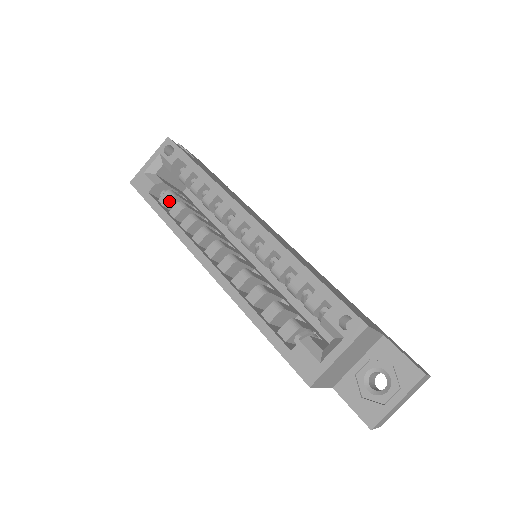
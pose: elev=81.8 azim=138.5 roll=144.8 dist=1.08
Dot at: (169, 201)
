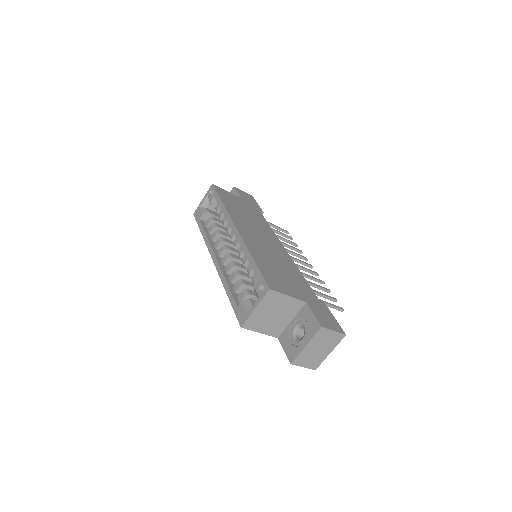
Dot at: (209, 224)
